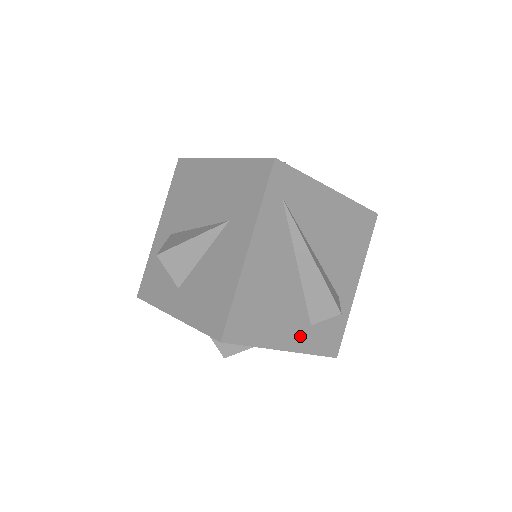
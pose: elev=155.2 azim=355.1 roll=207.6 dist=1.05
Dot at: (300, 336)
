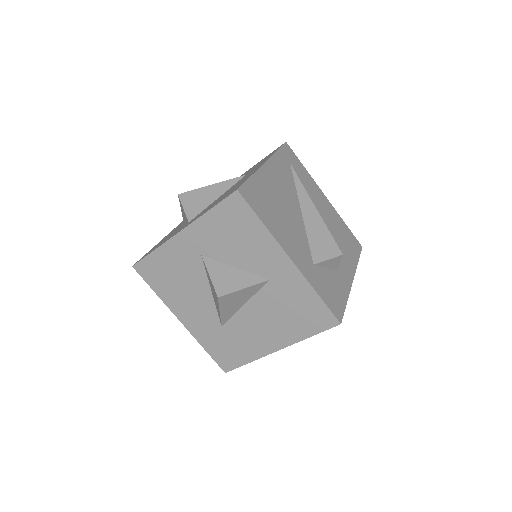
Dot at: (304, 262)
